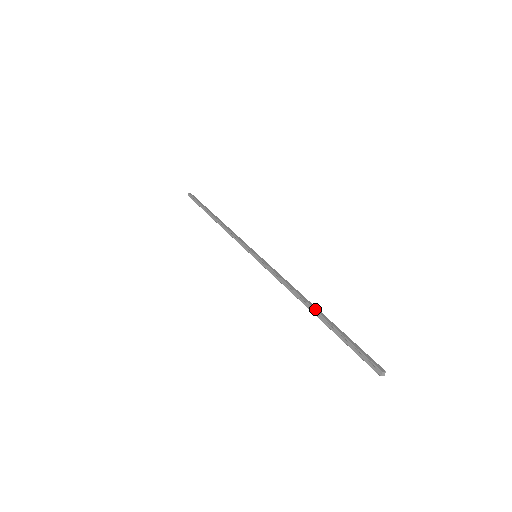
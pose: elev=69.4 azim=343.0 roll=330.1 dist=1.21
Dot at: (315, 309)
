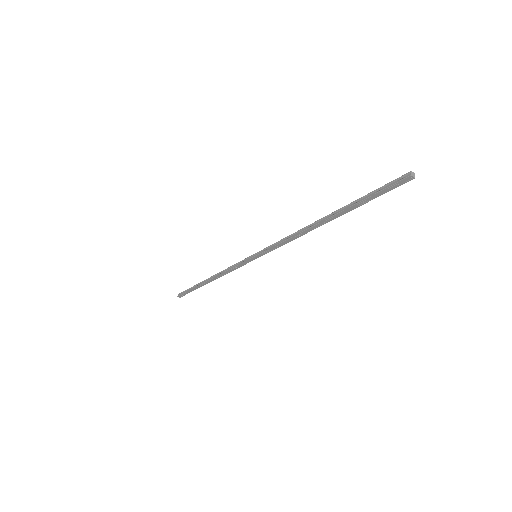
Dot at: (327, 215)
